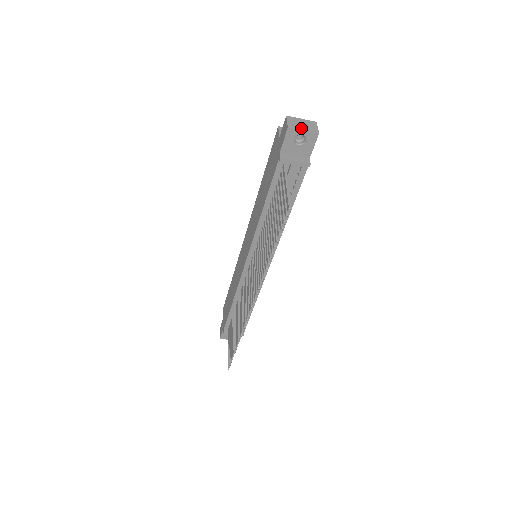
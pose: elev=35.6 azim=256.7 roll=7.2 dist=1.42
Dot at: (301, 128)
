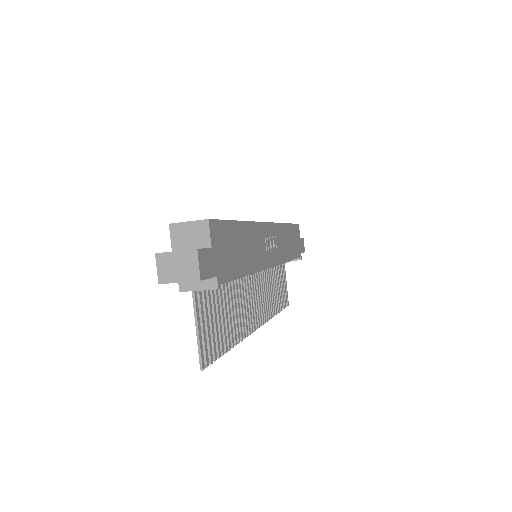
Dot at: (175, 278)
